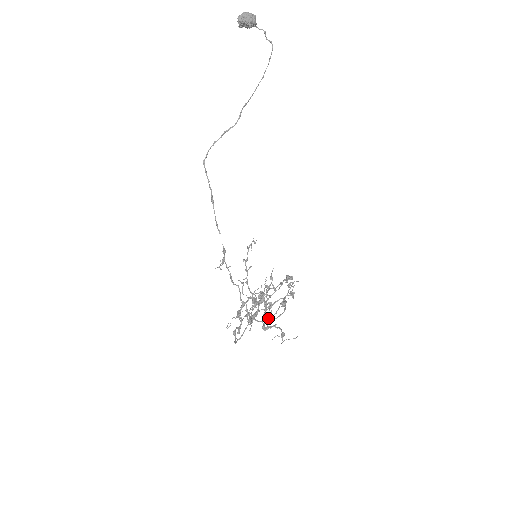
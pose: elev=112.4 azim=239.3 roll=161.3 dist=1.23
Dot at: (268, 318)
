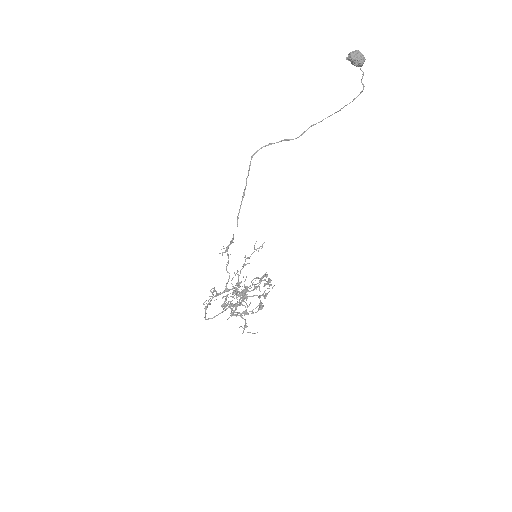
Dot at: (243, 312)
